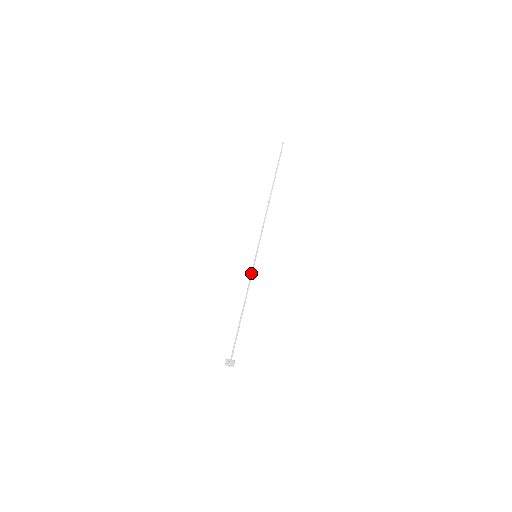
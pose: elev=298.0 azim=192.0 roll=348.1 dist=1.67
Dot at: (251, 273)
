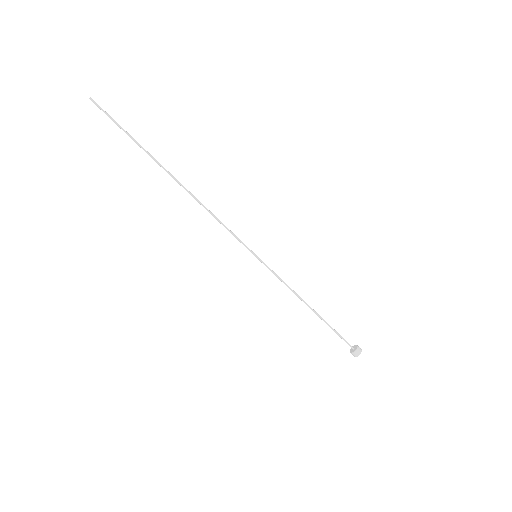
Dot at: (276, 274)
